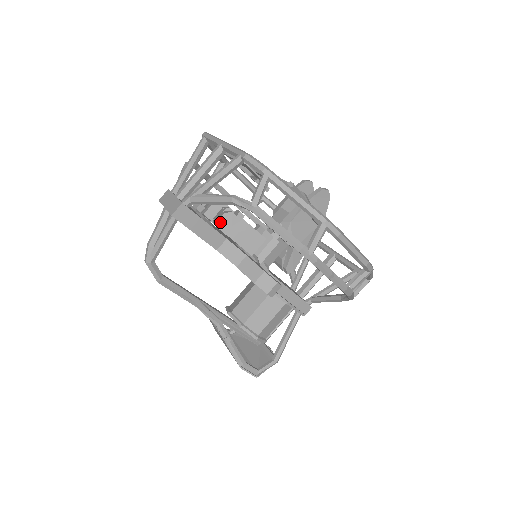
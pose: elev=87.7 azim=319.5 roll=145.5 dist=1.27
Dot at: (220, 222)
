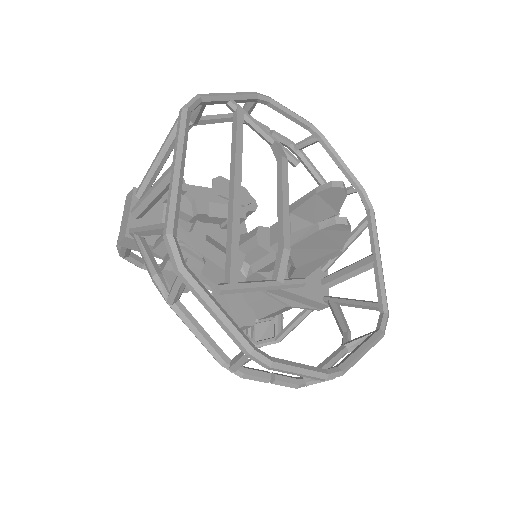
Dot at: occluded
